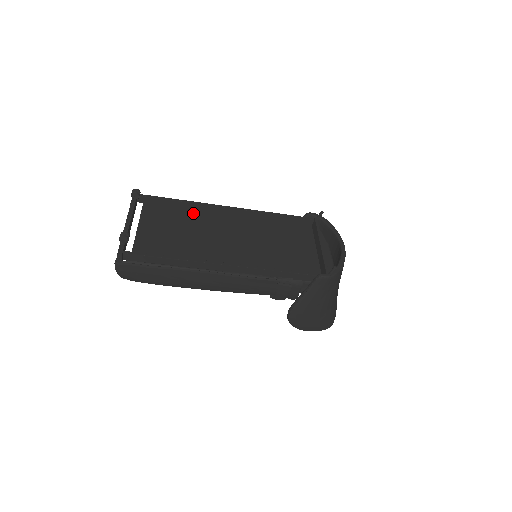
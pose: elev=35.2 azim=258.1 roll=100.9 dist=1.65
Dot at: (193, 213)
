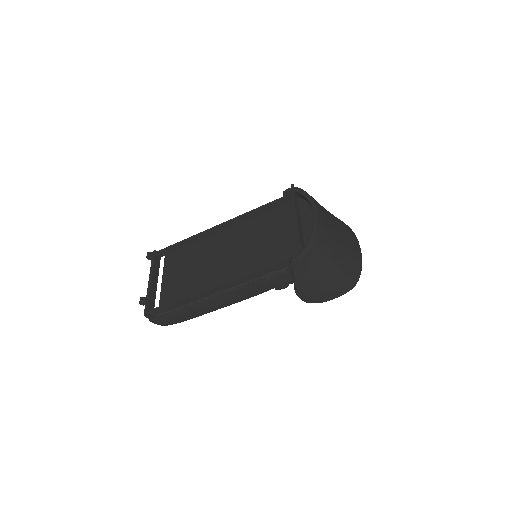
Dot at: (198, 245)
